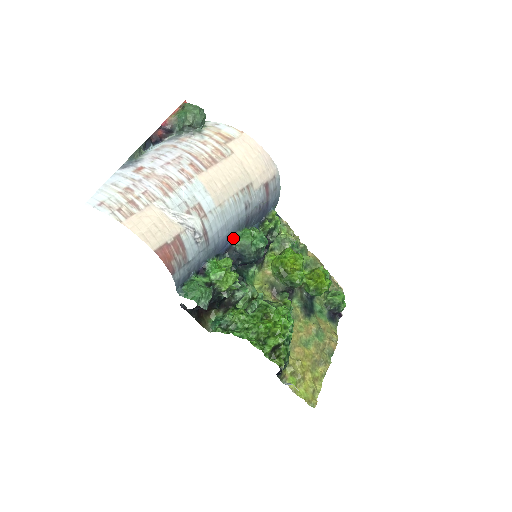
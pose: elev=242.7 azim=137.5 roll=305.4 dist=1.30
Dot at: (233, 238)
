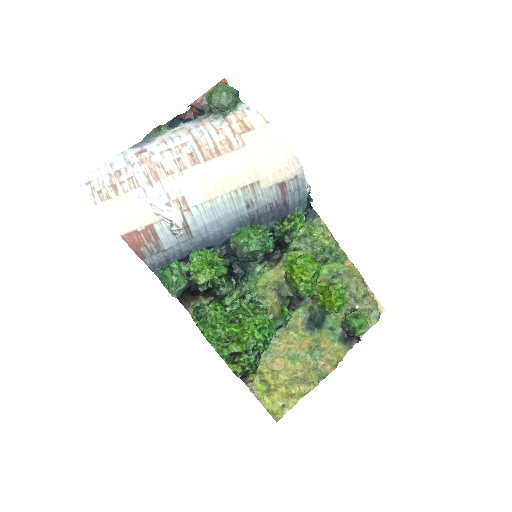
Dot at: (232, 233)
